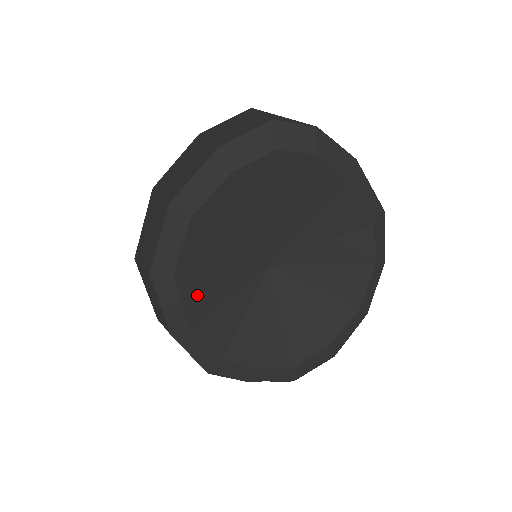
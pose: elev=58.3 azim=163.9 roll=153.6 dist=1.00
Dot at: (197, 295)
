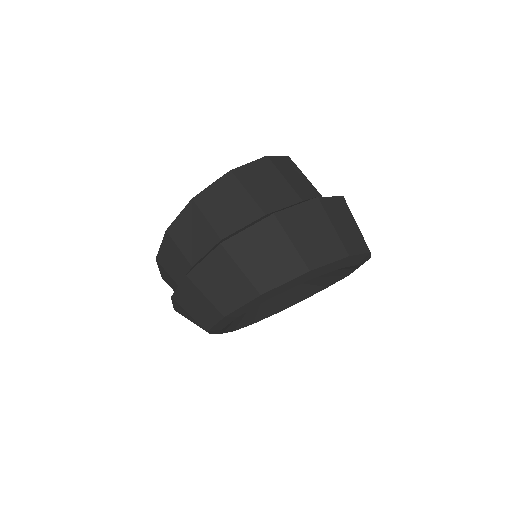
Dot at: occluded
